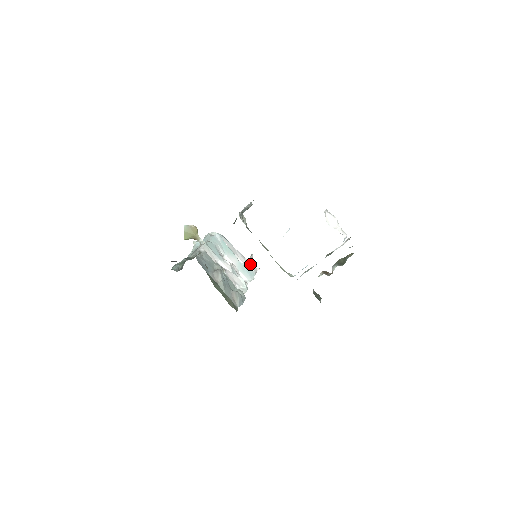
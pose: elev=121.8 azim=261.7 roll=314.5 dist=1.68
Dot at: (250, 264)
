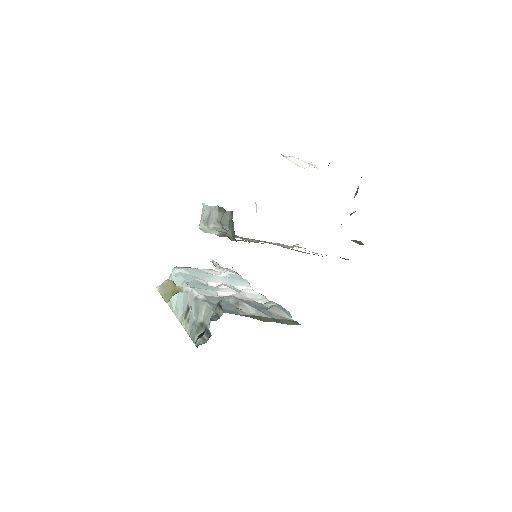
Dot at: (226, 271)
